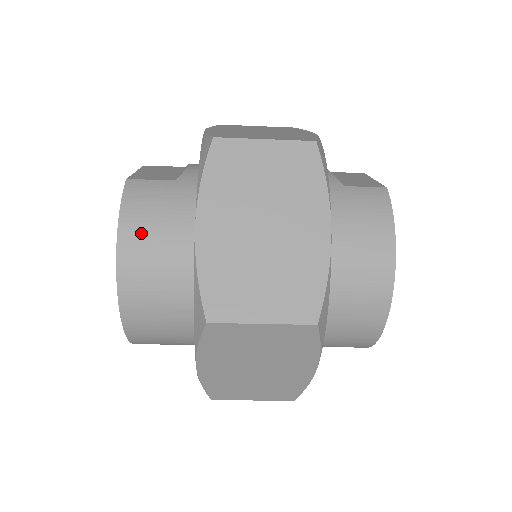
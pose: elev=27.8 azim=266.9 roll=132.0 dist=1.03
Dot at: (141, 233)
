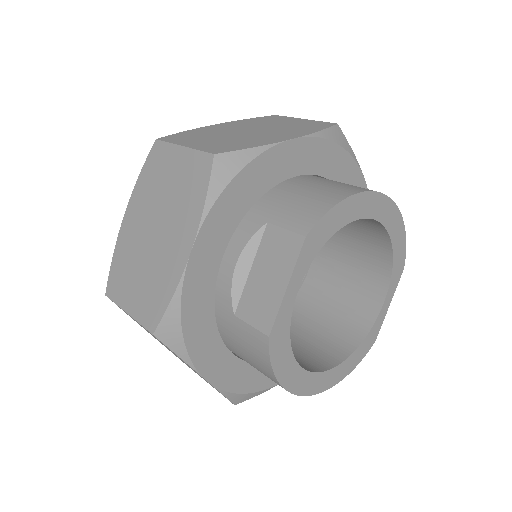
Dot at: occluded
